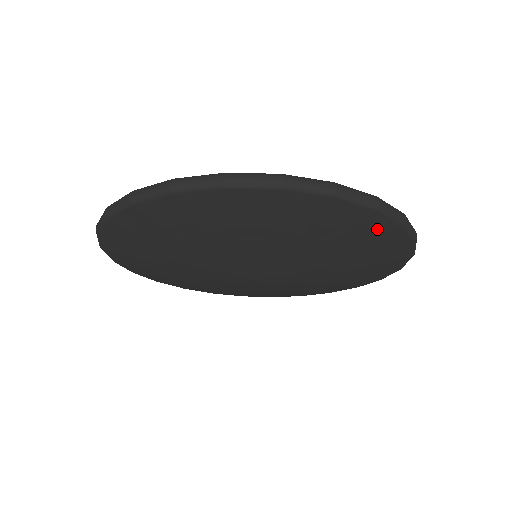
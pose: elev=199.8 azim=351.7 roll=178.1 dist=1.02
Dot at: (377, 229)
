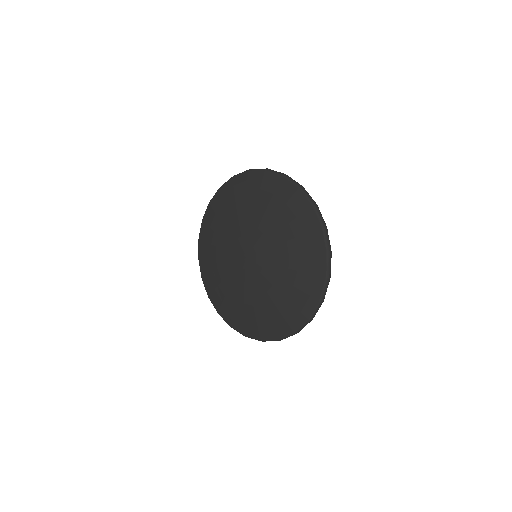
Dot at: (314, 289)
